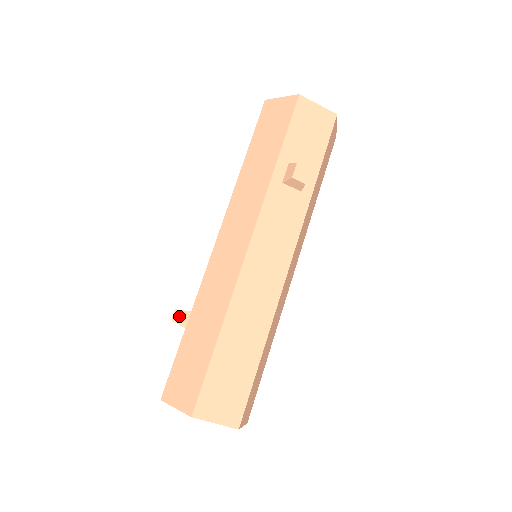
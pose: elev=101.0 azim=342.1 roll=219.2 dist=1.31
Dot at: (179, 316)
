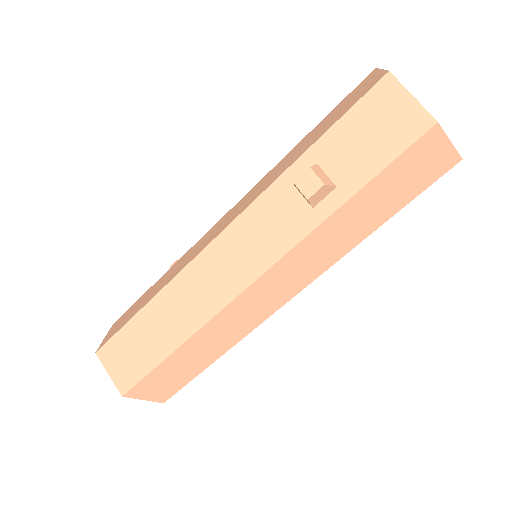
Dot at: occluded
